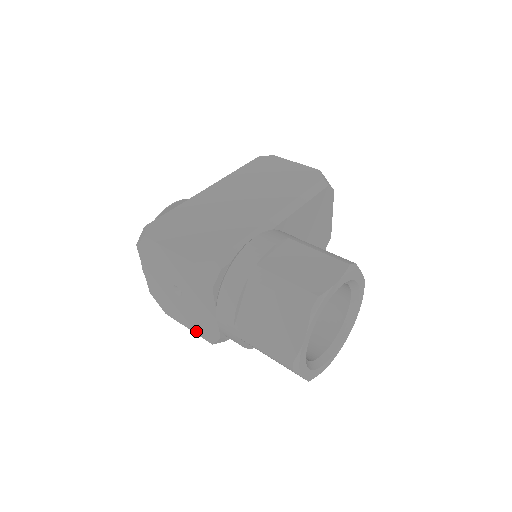
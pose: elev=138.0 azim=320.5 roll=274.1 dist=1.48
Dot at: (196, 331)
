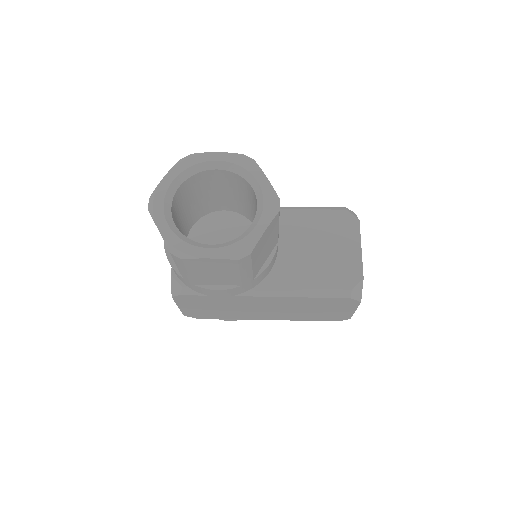
Dot at: occluded
